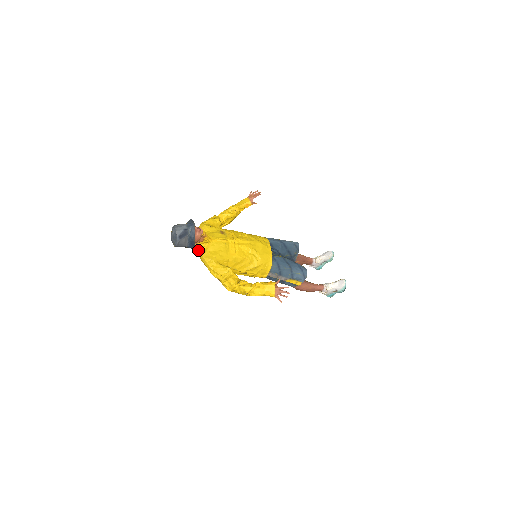
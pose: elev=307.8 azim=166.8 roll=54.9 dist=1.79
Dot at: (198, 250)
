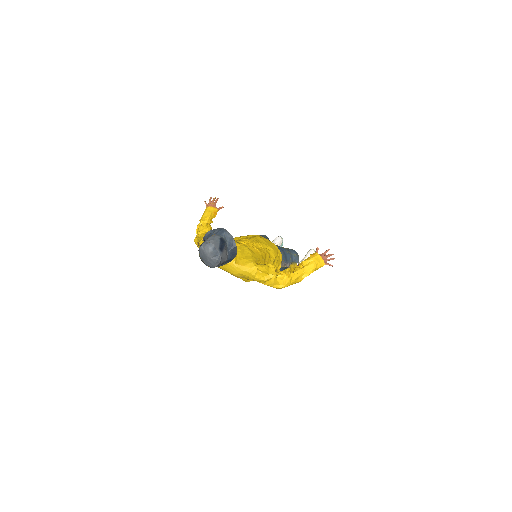
Dot at: (231, 263)
